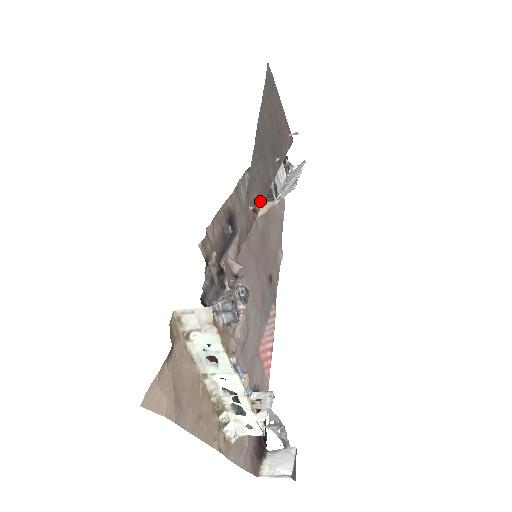
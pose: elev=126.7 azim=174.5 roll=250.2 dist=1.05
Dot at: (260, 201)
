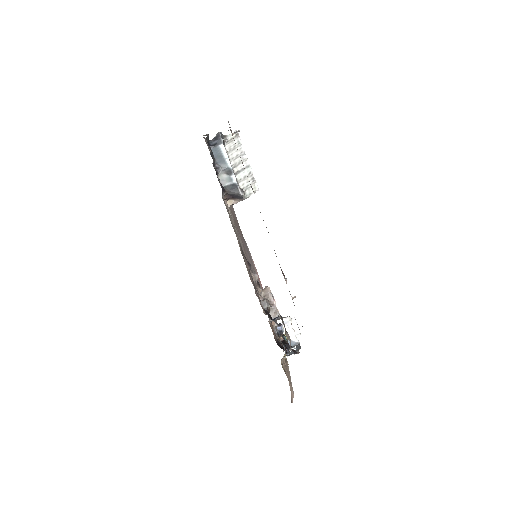
Dot at: occluded
